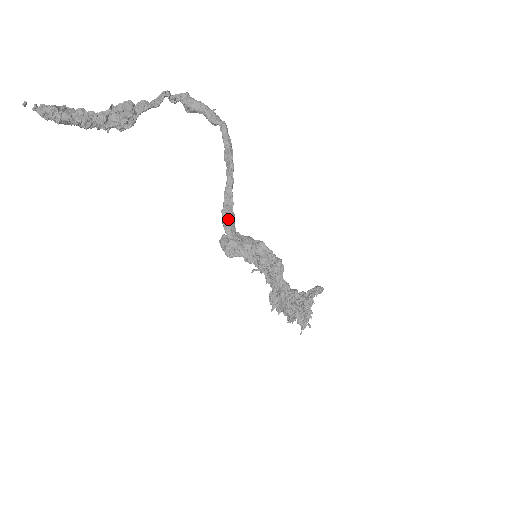
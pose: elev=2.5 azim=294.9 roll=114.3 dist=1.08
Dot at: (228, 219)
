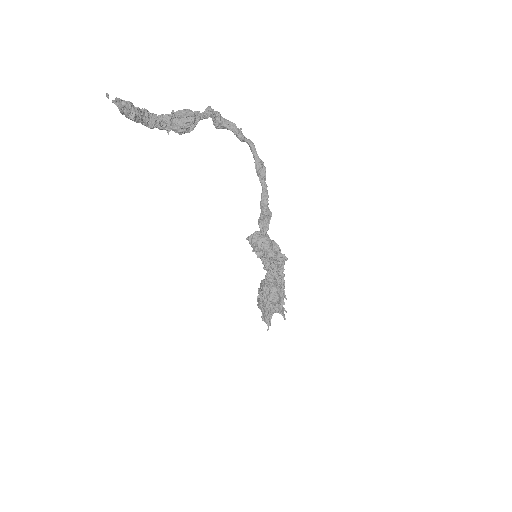
Dot at: (265, 217)
